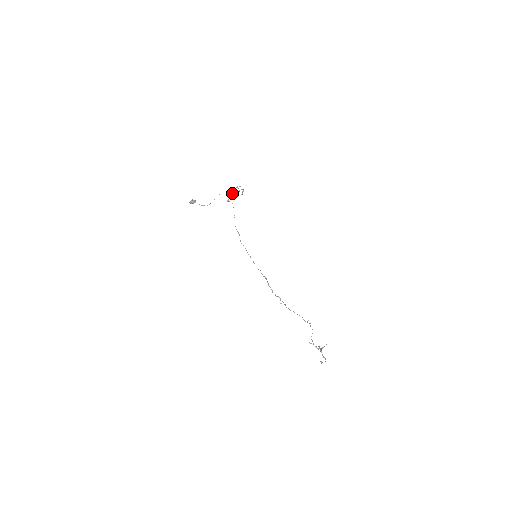
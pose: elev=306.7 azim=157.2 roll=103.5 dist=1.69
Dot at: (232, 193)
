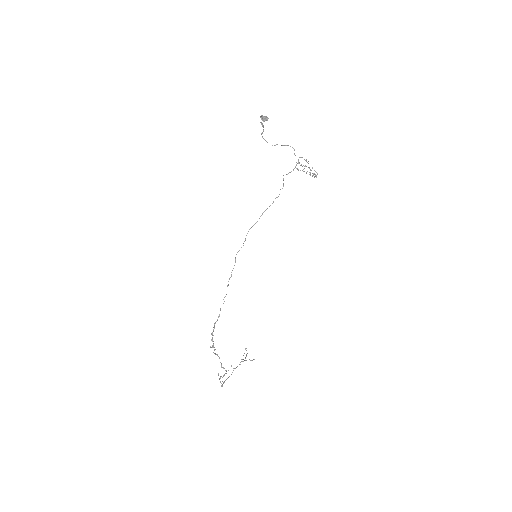
Dot at: occluded
